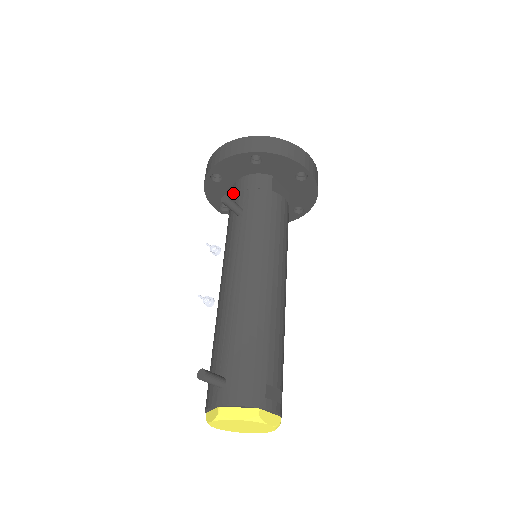
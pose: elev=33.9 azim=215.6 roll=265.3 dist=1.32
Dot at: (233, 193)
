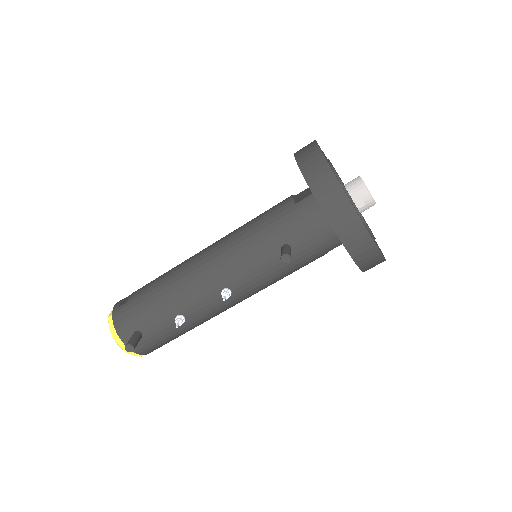
Dot at: (309, 216)
